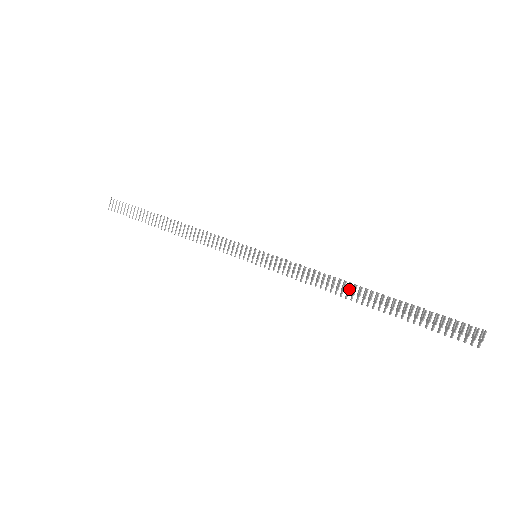
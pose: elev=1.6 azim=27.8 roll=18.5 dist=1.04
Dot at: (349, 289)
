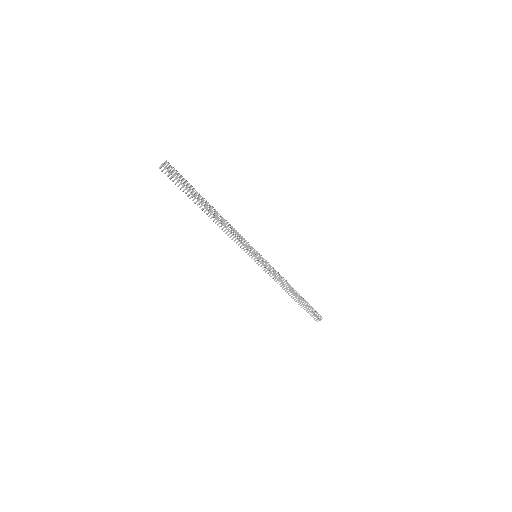
Dot at: (290, 289)
